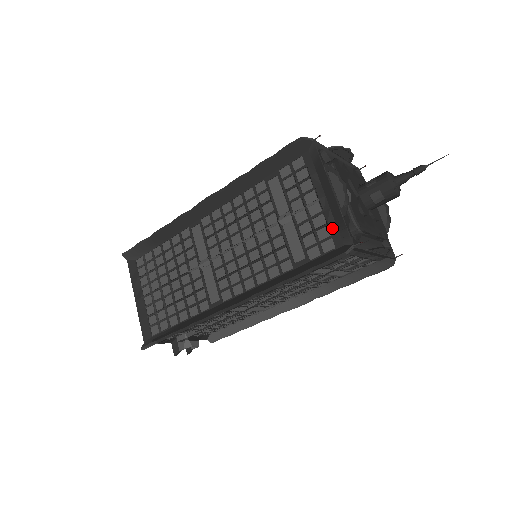
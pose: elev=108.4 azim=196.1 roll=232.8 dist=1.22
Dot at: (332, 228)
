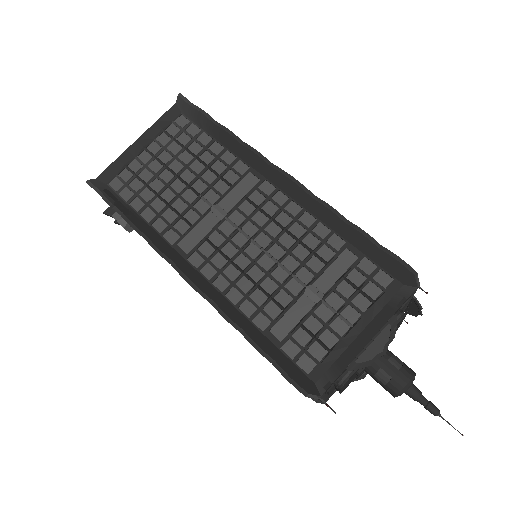
Dot at: (328, 360)
